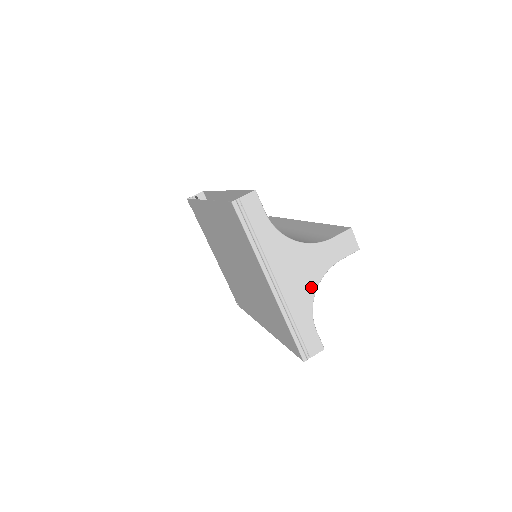
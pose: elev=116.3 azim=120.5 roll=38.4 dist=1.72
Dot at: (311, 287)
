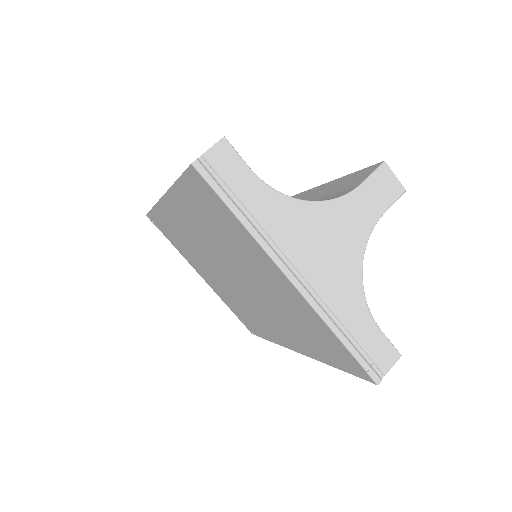
Dot at: (353, 266)
